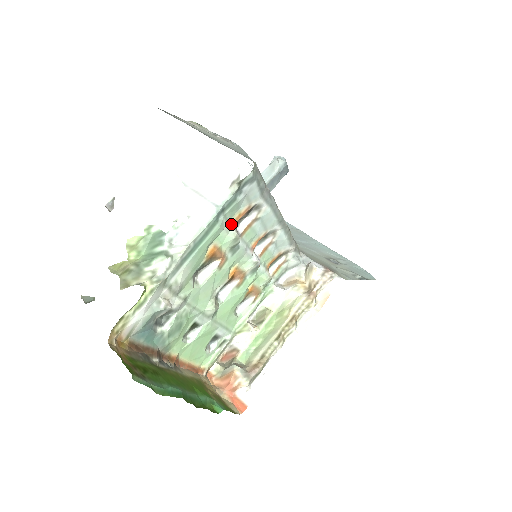
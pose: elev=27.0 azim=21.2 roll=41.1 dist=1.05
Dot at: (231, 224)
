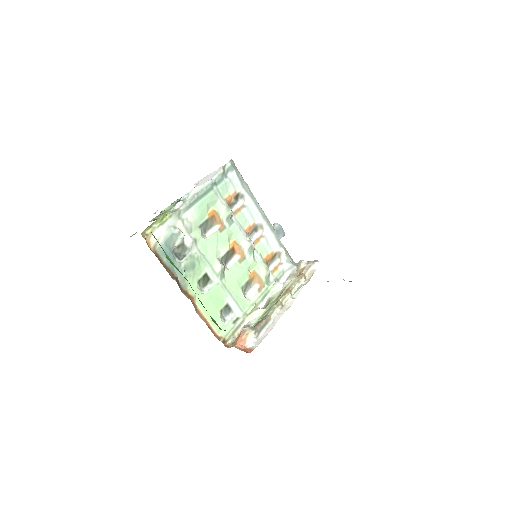
Dot at: (224, 199)
